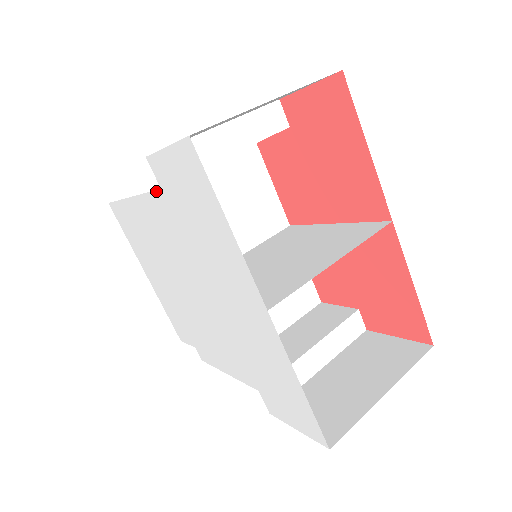
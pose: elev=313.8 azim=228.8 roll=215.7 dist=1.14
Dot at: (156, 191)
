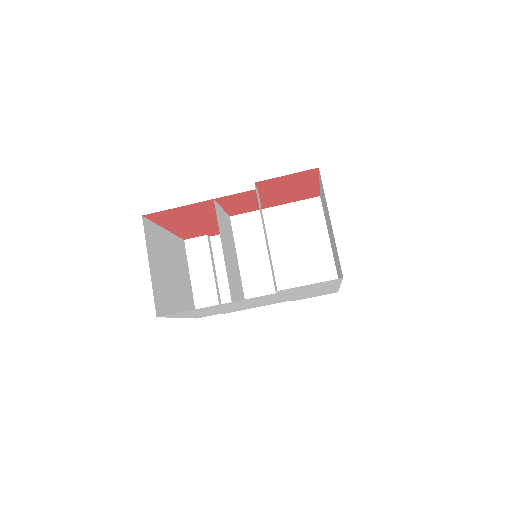
Dot at: occluded
